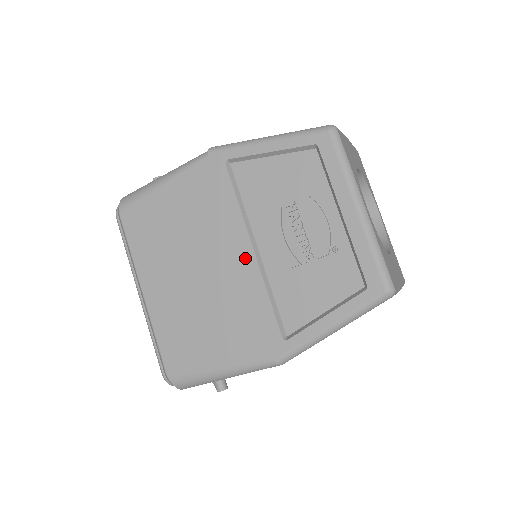
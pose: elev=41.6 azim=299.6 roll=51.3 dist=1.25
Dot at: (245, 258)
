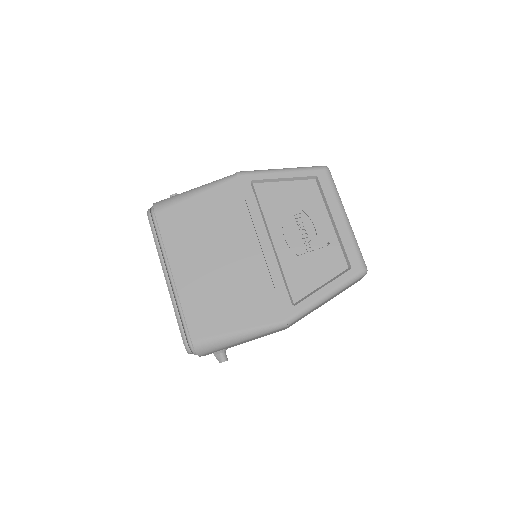
Dot at: (264, 248)
